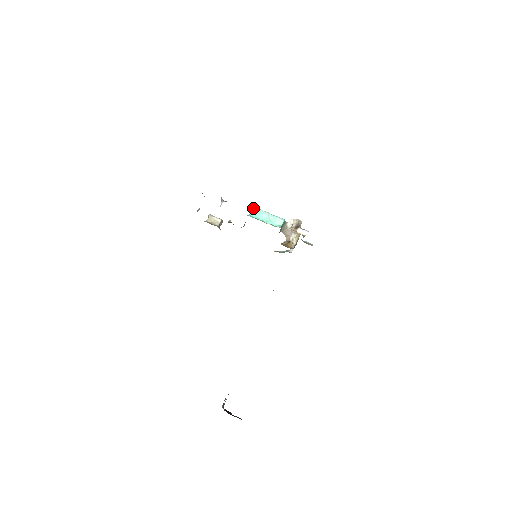
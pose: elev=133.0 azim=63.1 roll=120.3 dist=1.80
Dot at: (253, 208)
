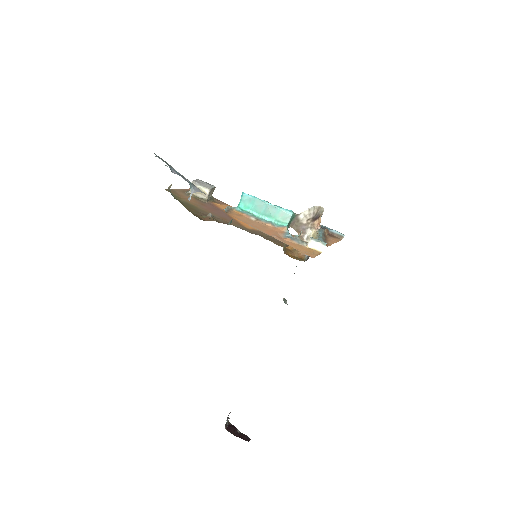
Dot at: (243, 196)
